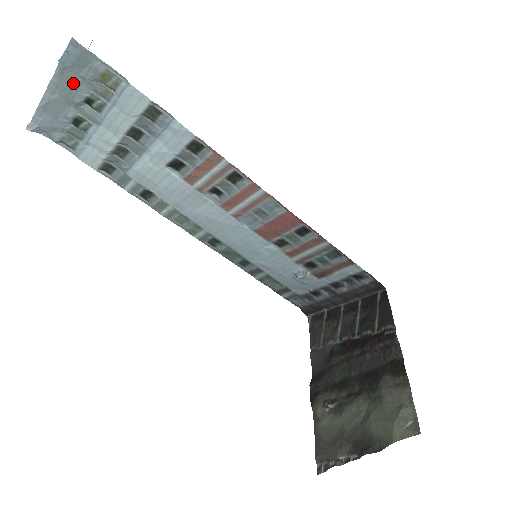
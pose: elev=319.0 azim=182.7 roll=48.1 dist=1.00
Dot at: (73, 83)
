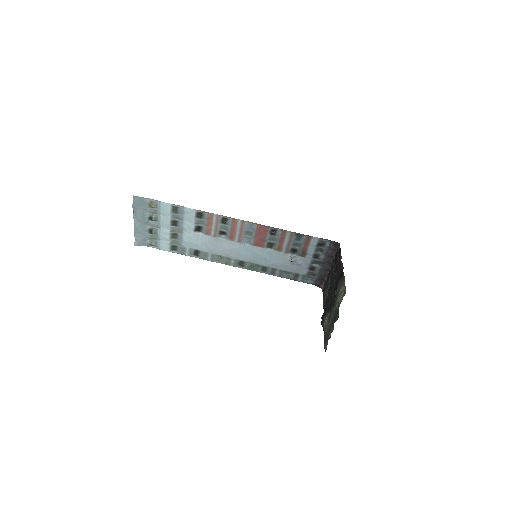
Dot at: (141, 214)
